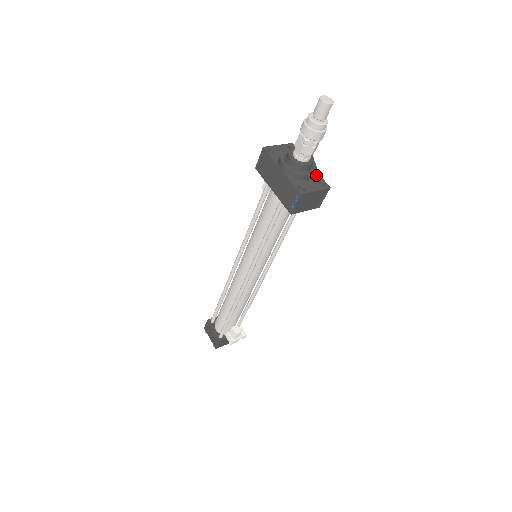
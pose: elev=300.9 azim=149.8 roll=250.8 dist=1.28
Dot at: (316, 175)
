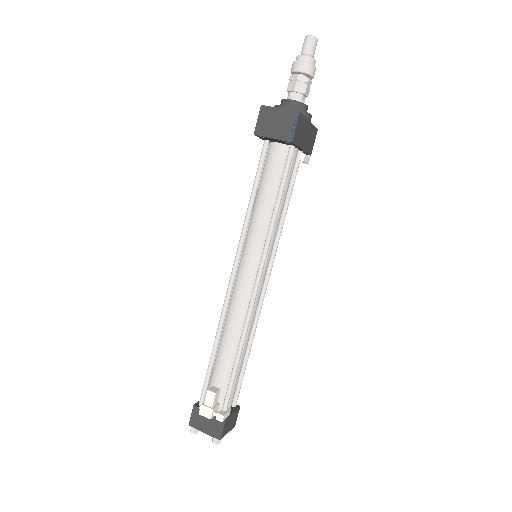
Dot at: occluded
